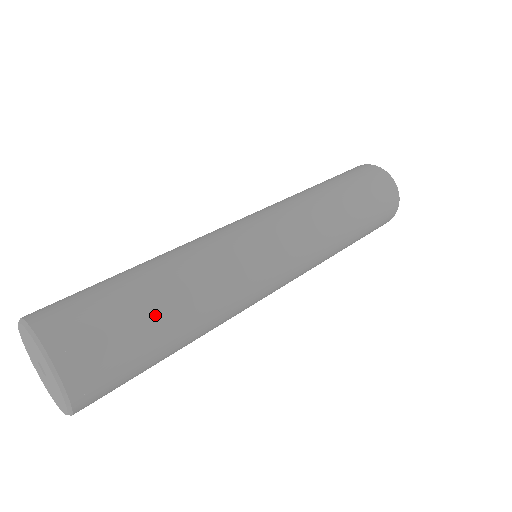
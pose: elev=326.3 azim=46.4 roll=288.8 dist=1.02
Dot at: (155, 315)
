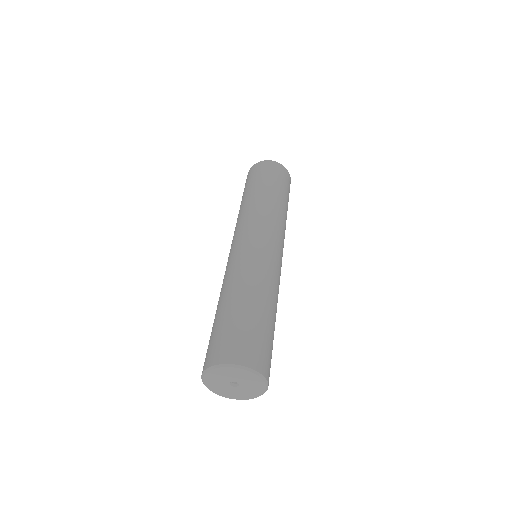
Dot at: (243, 310)
